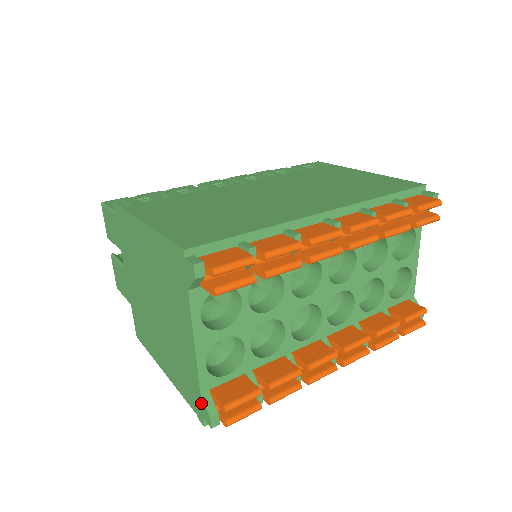
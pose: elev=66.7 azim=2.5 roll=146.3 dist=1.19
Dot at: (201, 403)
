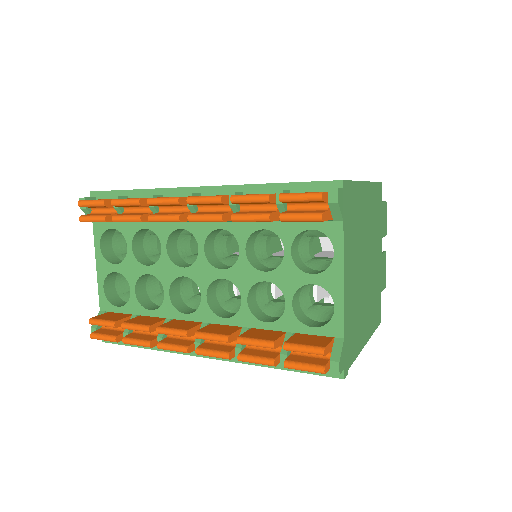
Dot at: occluded
